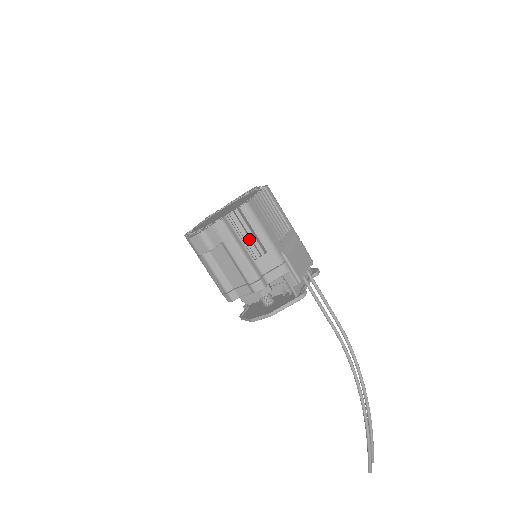
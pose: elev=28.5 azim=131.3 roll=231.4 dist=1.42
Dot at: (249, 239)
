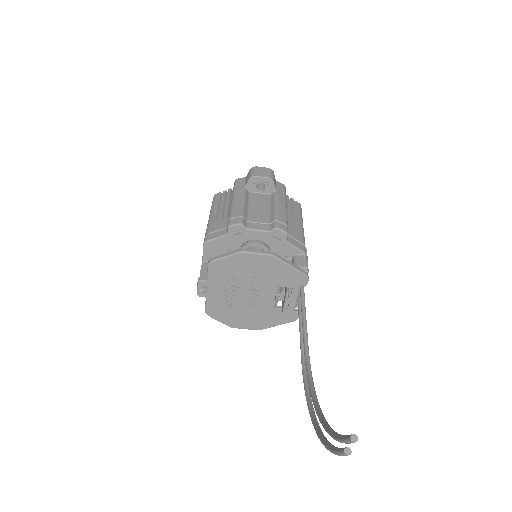
Dot at: occluded
